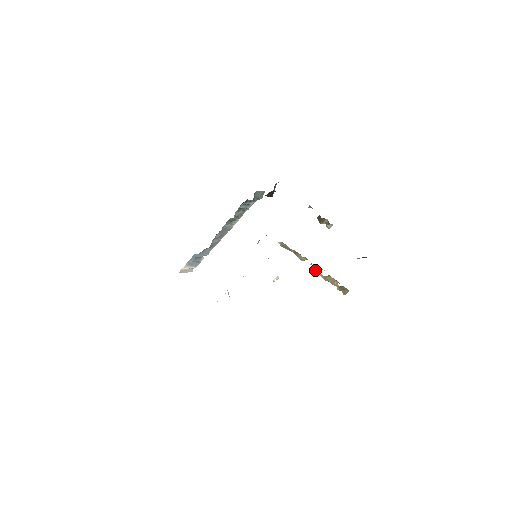
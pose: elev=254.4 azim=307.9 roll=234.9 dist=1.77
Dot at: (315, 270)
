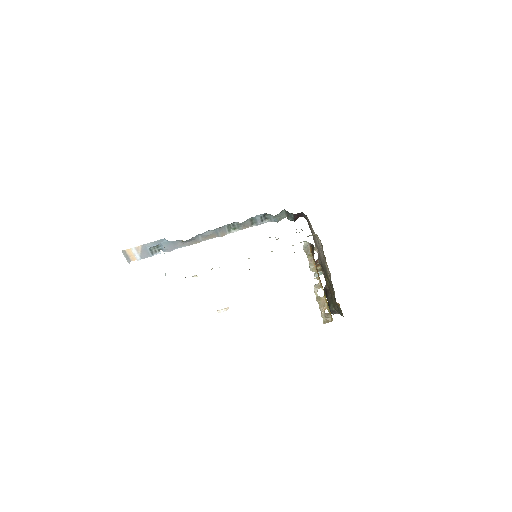
Dot at: (315, 286)
